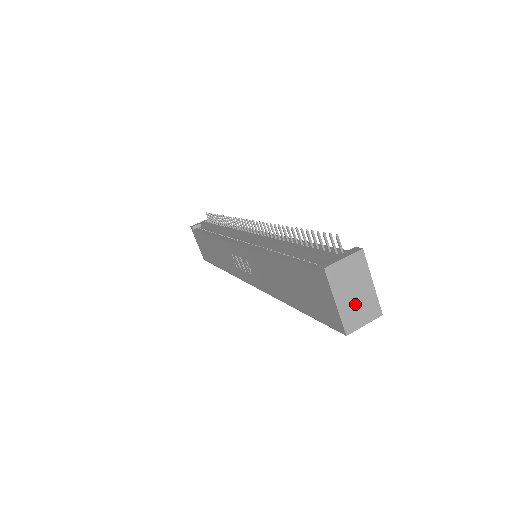
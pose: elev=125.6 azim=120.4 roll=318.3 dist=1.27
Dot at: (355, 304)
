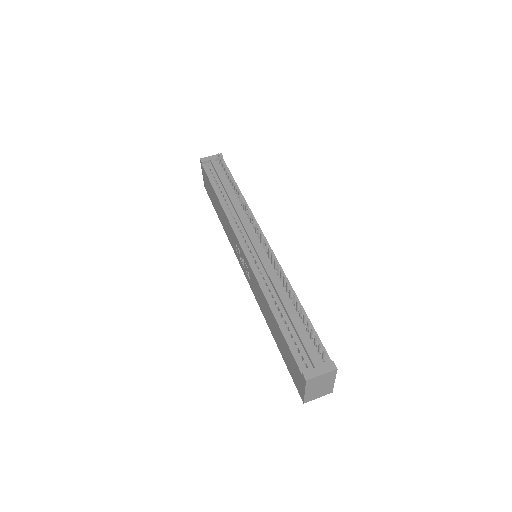
Dot at: (317, 391)
